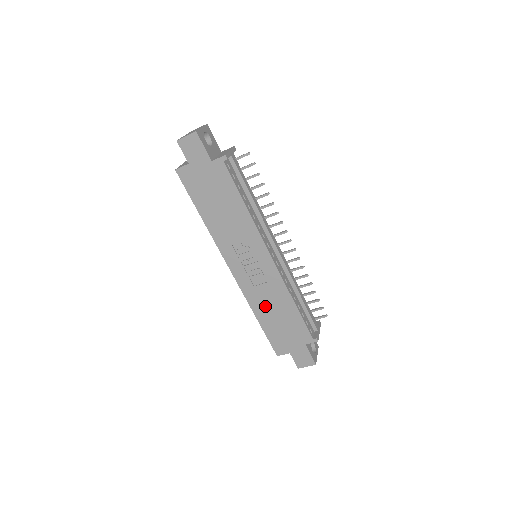
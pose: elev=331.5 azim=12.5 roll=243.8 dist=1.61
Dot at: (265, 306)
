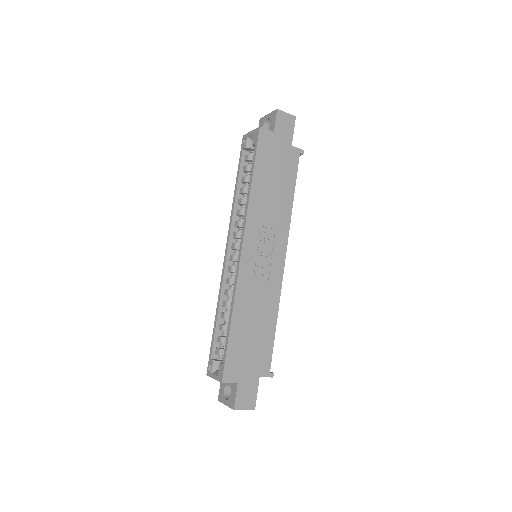
Dot at: (249, 309)
